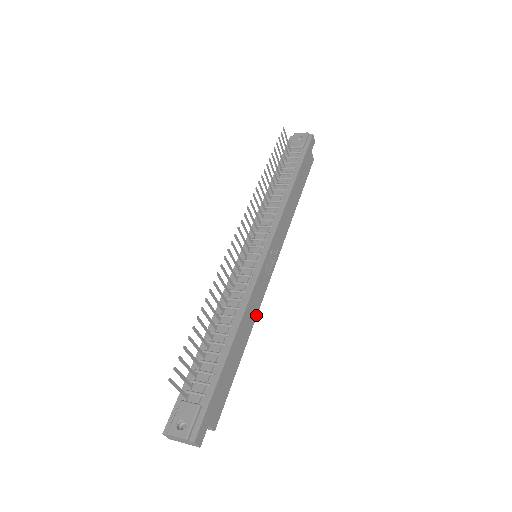
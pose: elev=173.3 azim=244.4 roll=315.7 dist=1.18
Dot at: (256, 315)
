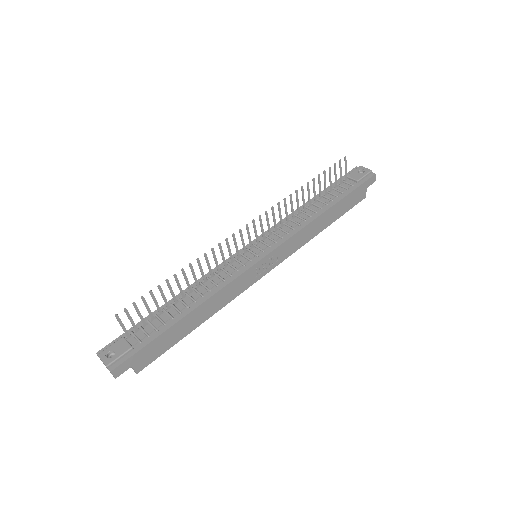
Dot at: (226, 304)
